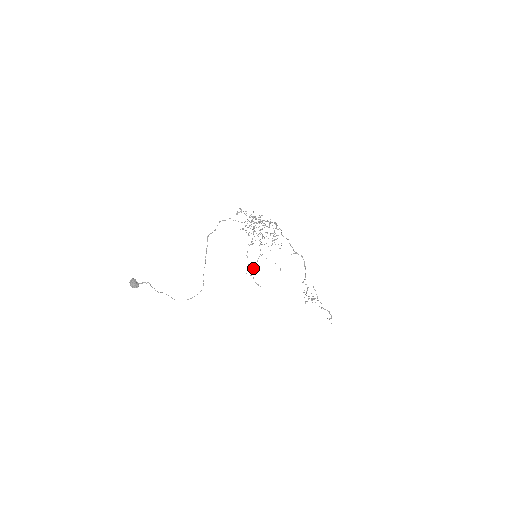
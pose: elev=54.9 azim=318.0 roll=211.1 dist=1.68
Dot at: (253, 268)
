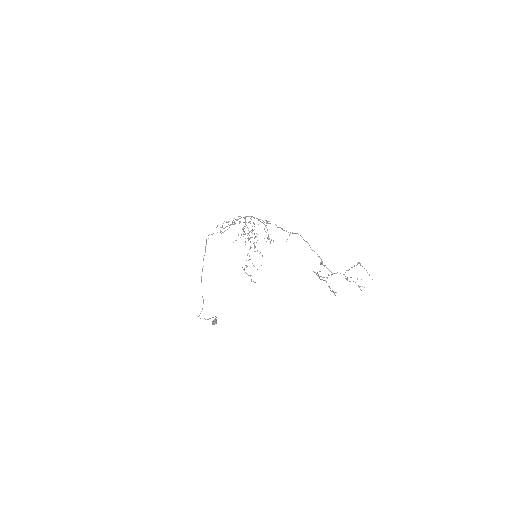
Dot at: occluded
